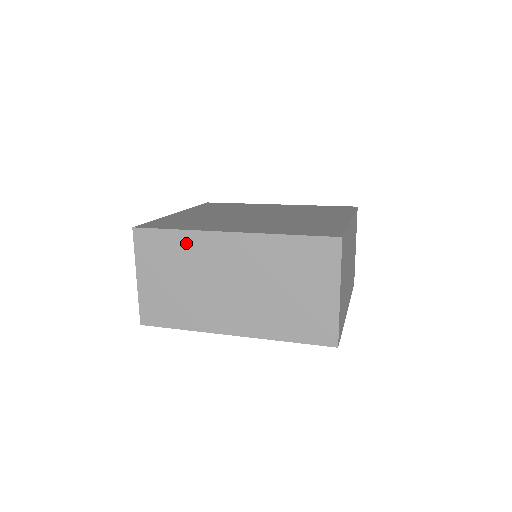
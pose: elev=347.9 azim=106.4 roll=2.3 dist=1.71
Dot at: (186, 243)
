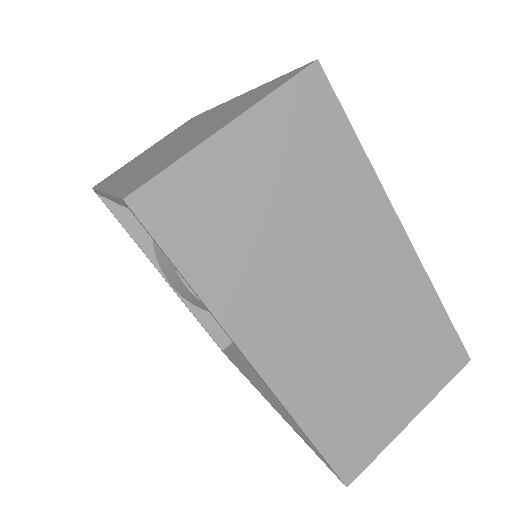
Dot at: occluded
